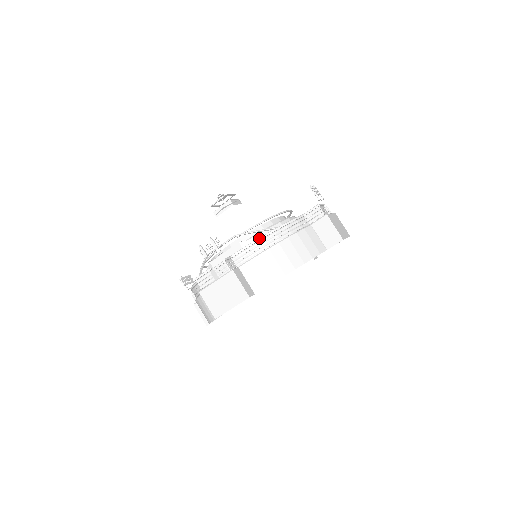
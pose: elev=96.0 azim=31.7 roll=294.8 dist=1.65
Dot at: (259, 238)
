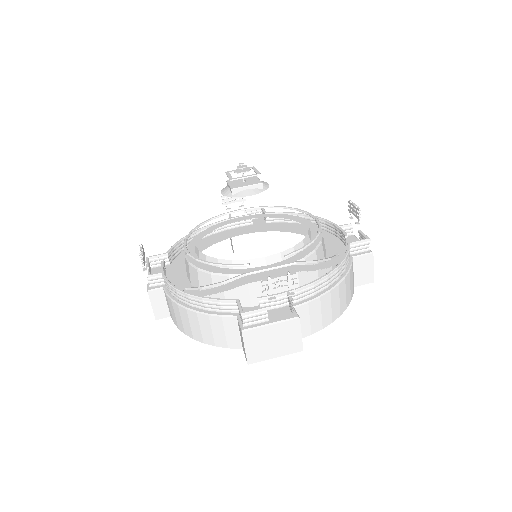
Dot at: (326, 276)
